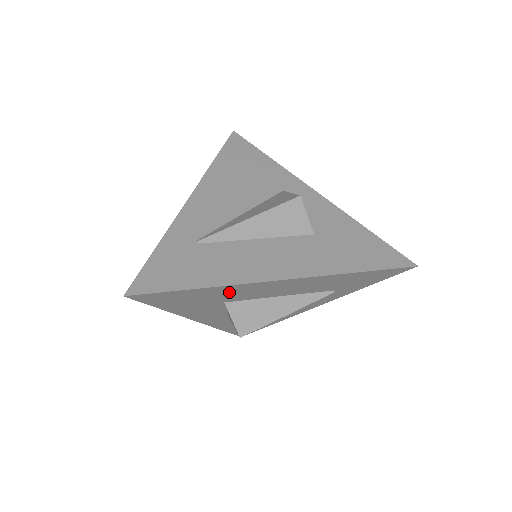
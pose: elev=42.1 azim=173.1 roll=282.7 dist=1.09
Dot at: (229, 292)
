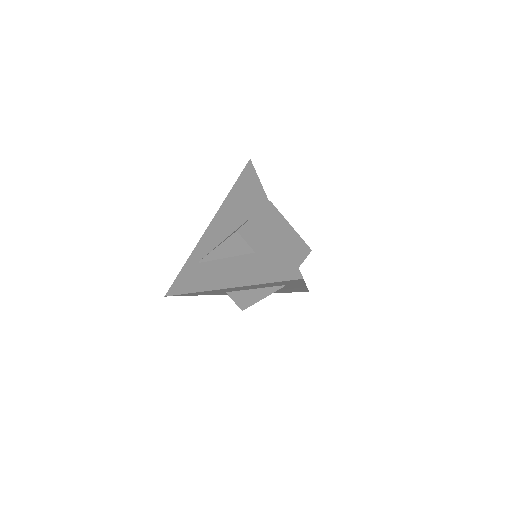
Dot at: occluded
